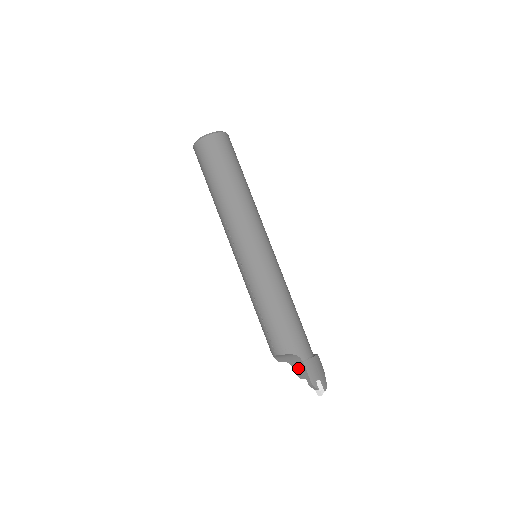
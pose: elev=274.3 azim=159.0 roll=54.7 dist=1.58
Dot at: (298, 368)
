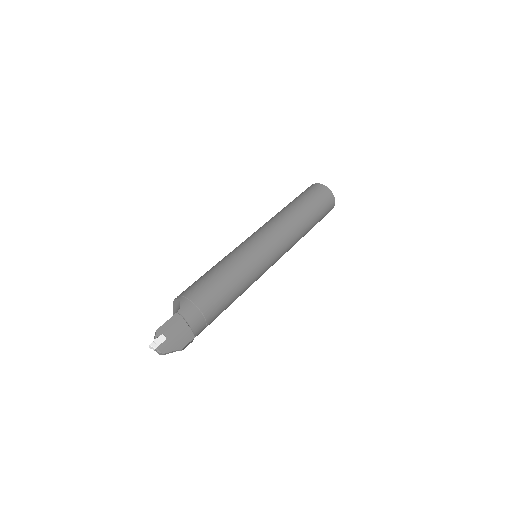
Dot at: occluded
